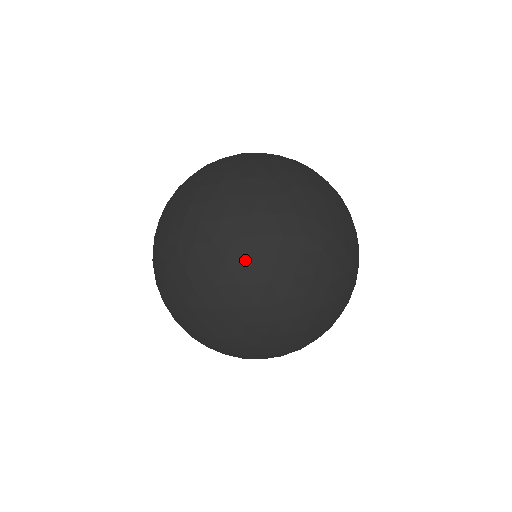
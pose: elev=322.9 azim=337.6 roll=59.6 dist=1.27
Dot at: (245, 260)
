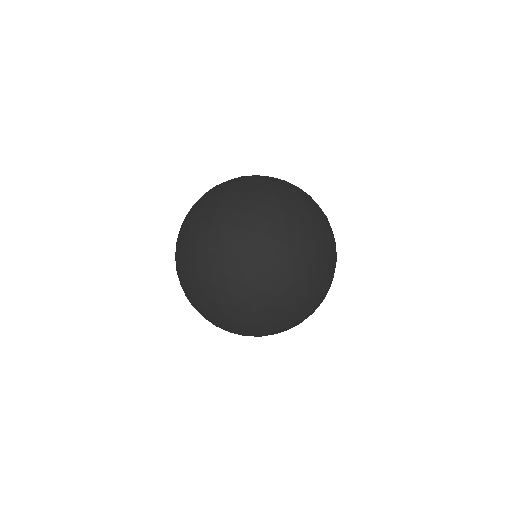
Dot at: (271, 255)
